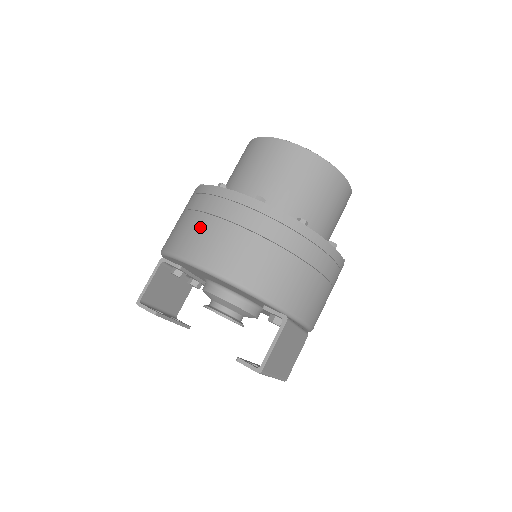
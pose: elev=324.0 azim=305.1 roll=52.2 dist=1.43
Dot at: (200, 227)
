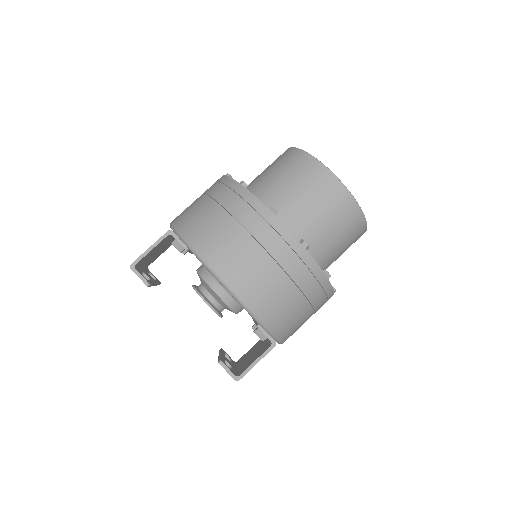
Dot at: (240, 247)
